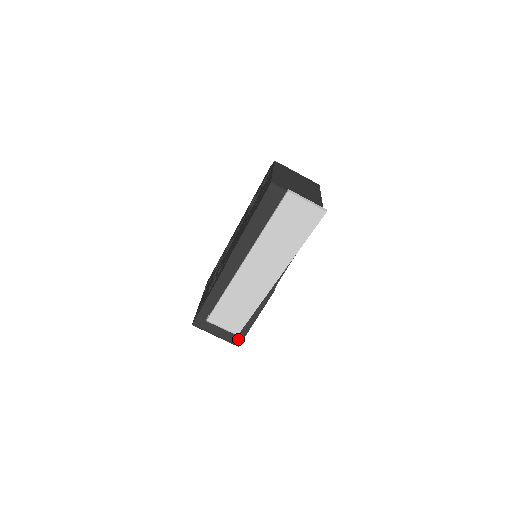
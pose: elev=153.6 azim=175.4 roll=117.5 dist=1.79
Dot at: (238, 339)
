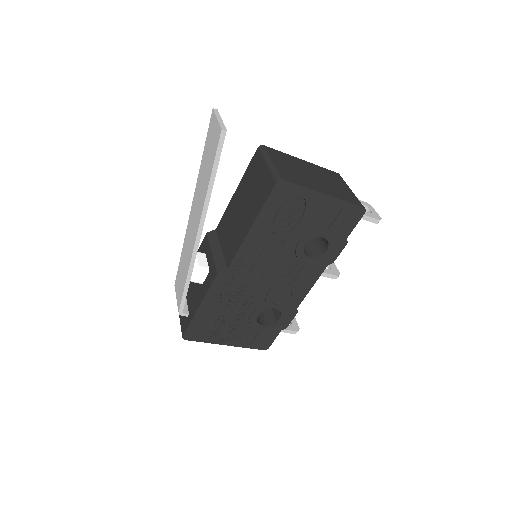
Dot at: (185, 327)
